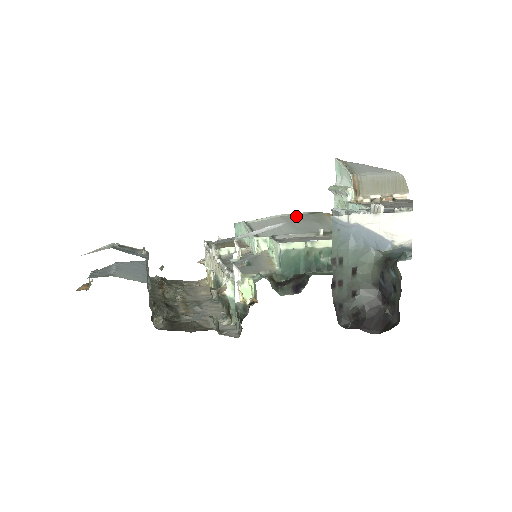
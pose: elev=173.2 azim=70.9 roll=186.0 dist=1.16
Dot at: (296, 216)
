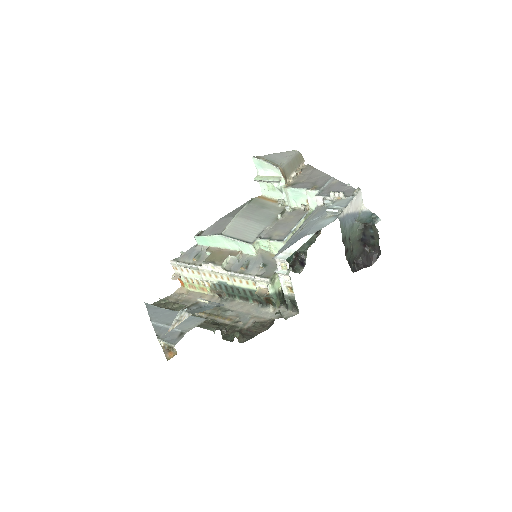
Dot at: (246, 211)
